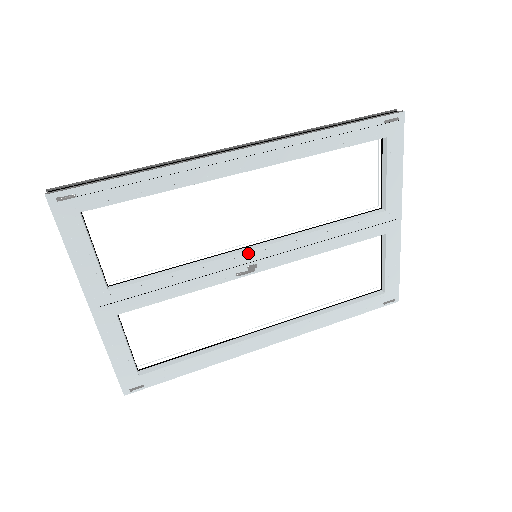
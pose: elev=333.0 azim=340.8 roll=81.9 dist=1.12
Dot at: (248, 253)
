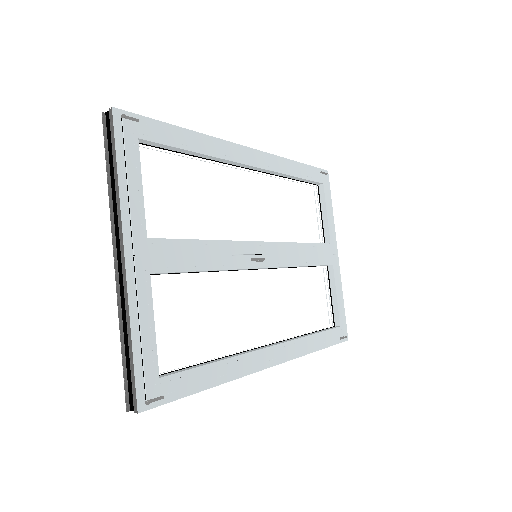
Dot at: (256, 244)
